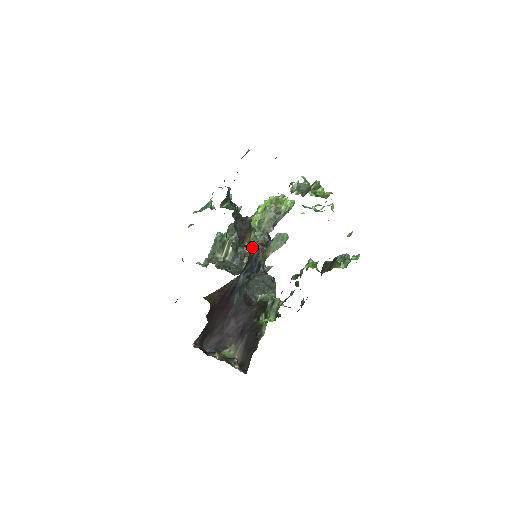
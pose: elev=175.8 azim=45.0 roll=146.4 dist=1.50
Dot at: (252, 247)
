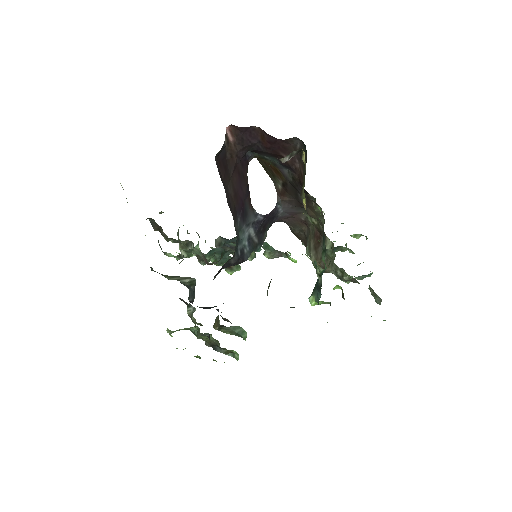
Dot at: (193, 321)
